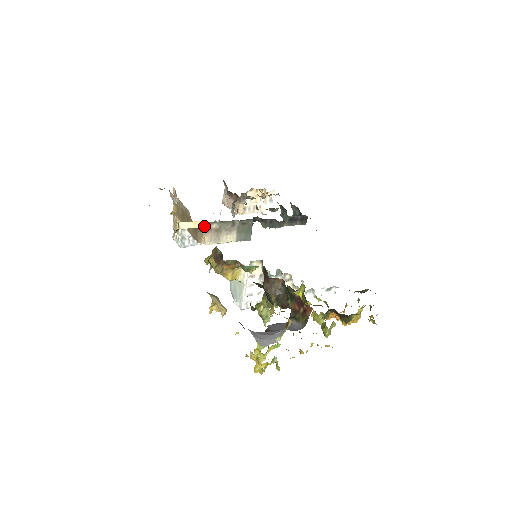
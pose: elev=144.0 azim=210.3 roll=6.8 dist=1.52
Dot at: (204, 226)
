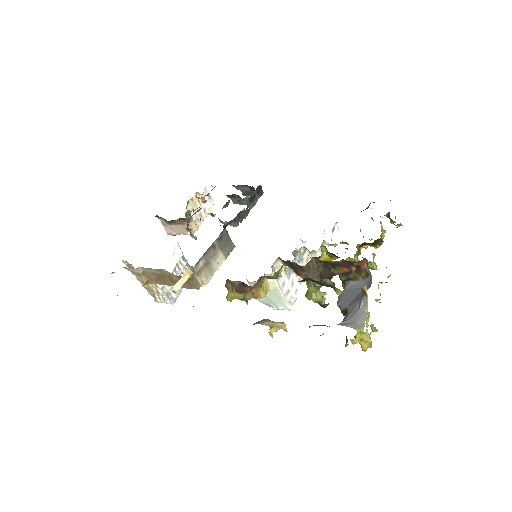
Dot at: (193, 271)
